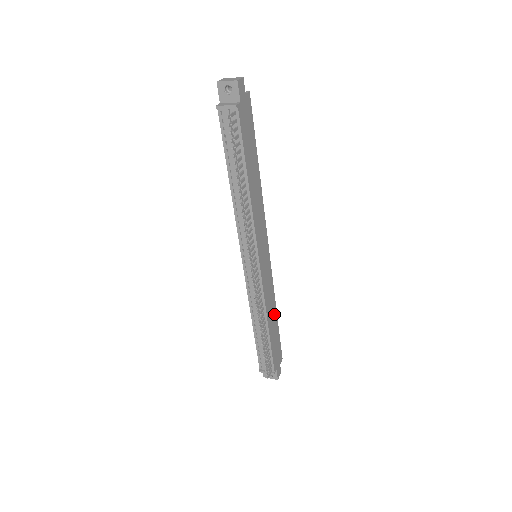
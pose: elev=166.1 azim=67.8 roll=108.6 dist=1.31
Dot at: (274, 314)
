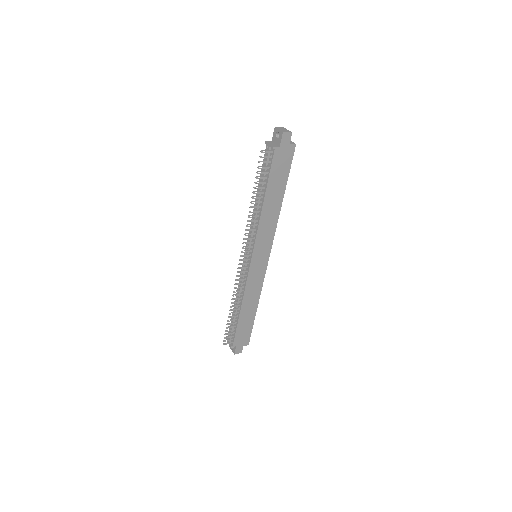
Dot at: (253, 306)
